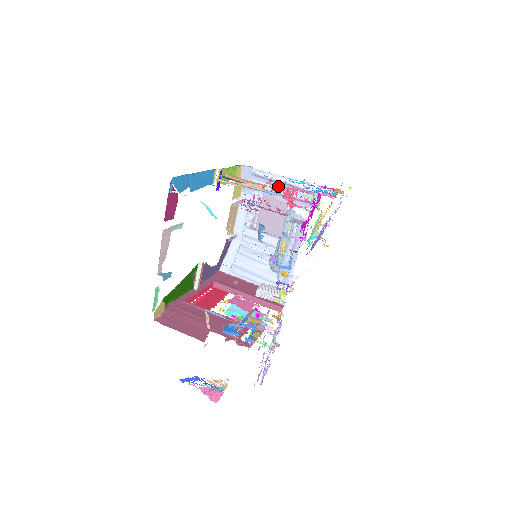
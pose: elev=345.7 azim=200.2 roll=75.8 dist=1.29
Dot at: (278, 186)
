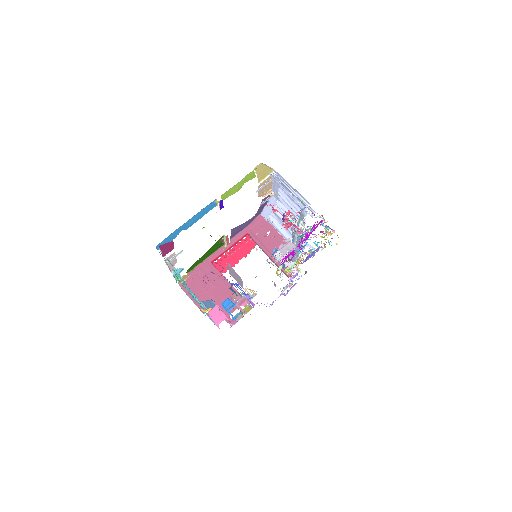
Dot at: (277, 211)
